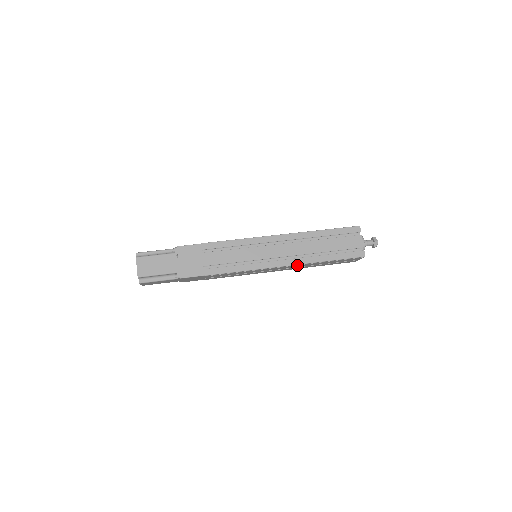
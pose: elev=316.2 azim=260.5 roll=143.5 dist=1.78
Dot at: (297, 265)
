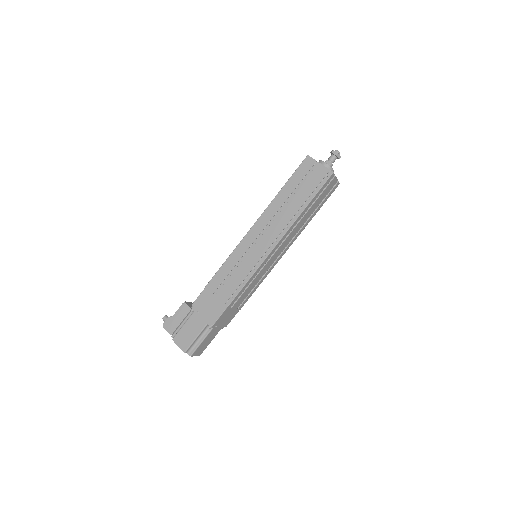
Dot at: occluded
